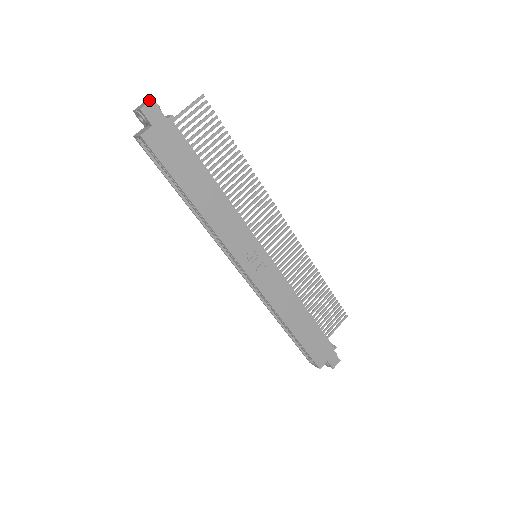
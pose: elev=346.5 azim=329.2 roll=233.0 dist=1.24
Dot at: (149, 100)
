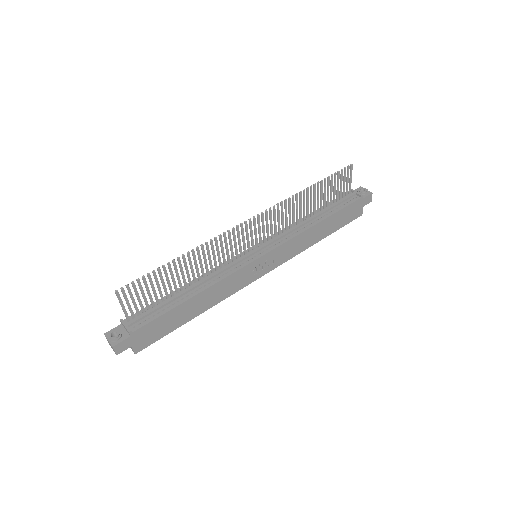
Dot at: occluded
